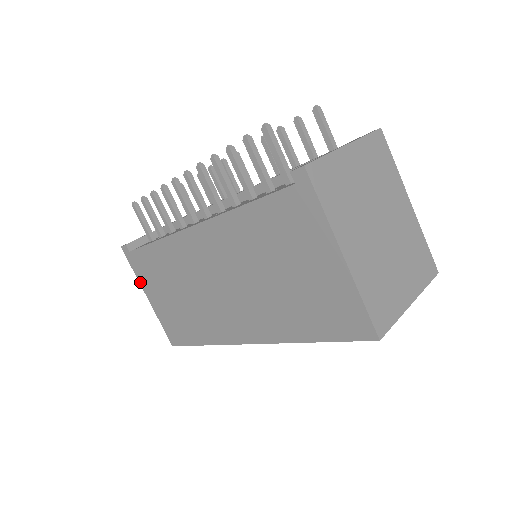
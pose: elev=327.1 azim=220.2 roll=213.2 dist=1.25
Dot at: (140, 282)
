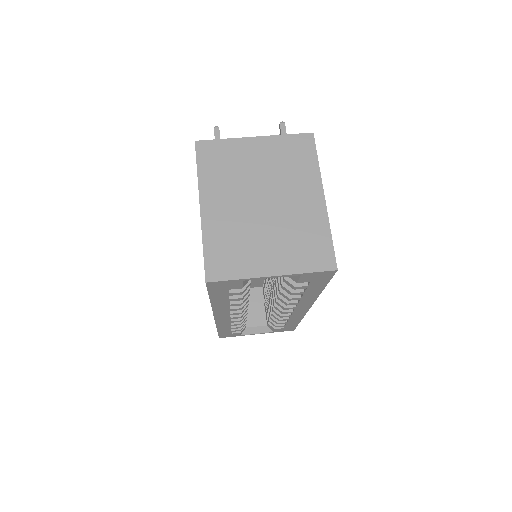
Dot at: occluded
